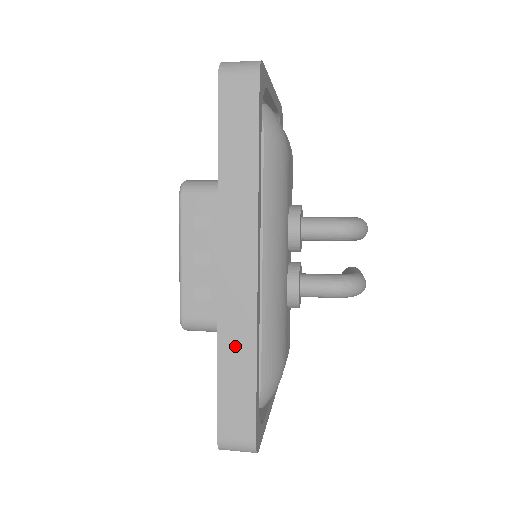
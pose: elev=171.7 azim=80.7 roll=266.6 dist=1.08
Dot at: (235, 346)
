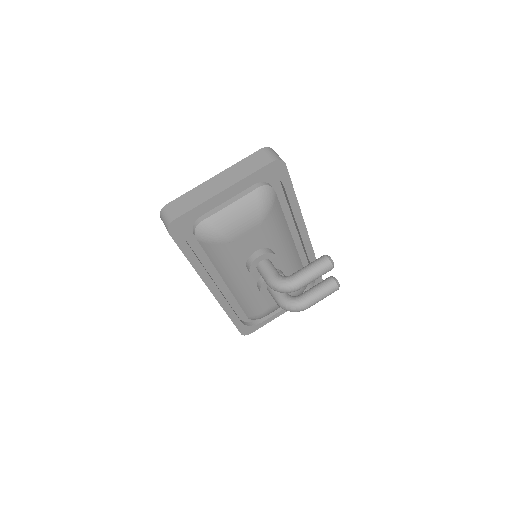
Dot at: occluded
